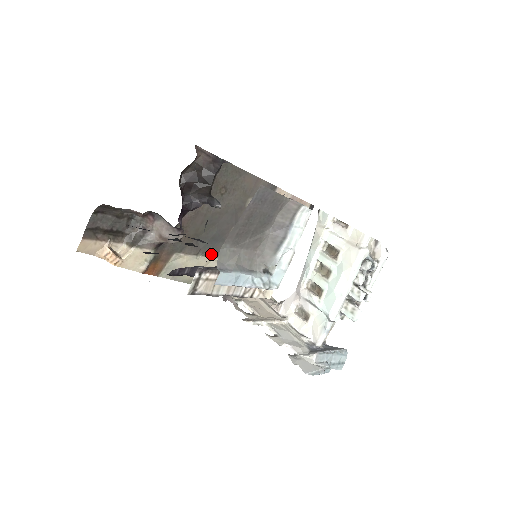
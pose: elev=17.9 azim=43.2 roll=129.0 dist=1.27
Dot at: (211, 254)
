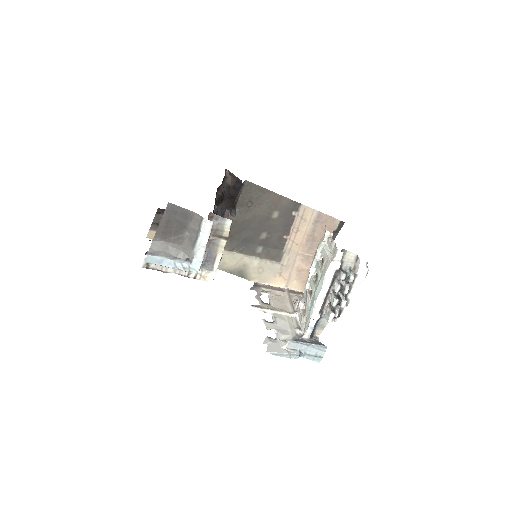
Dot at: occluded
